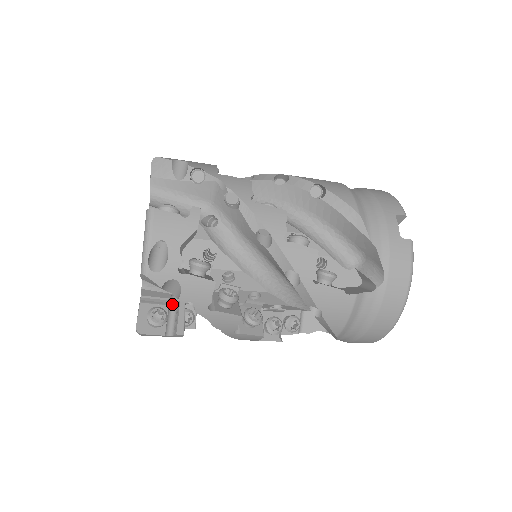
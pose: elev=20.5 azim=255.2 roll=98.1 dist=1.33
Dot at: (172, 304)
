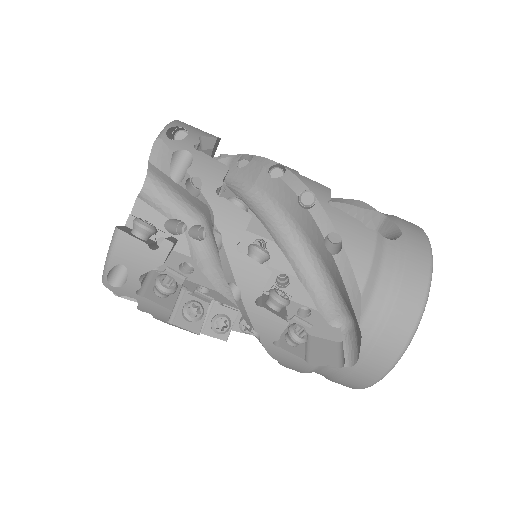
Dot at: occluded
